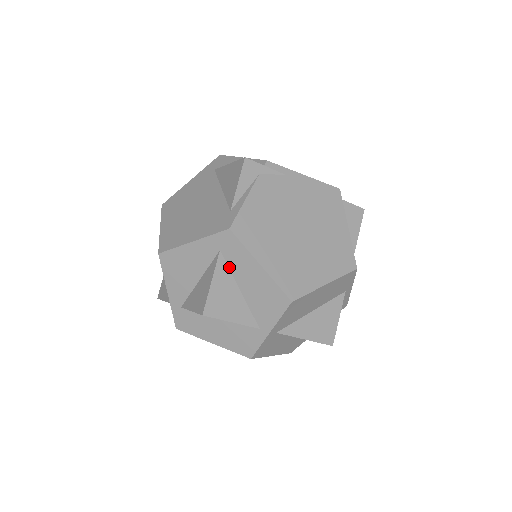
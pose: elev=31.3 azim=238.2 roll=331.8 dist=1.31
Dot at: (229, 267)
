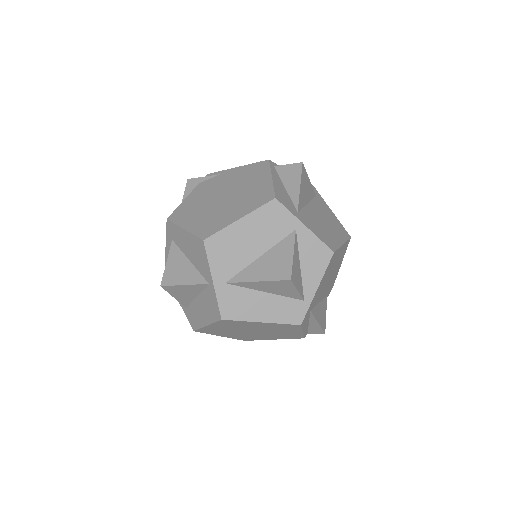
Dot at: (179, 248)
